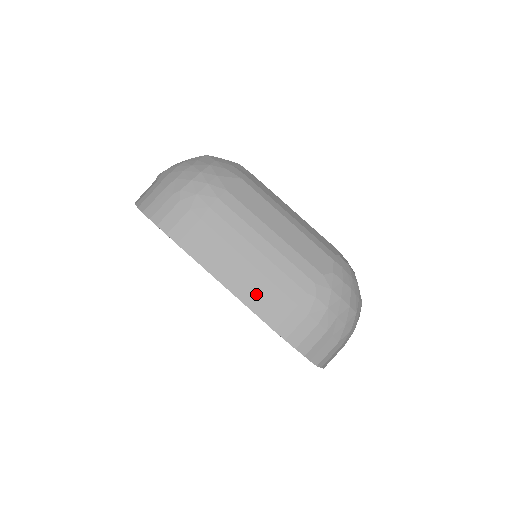
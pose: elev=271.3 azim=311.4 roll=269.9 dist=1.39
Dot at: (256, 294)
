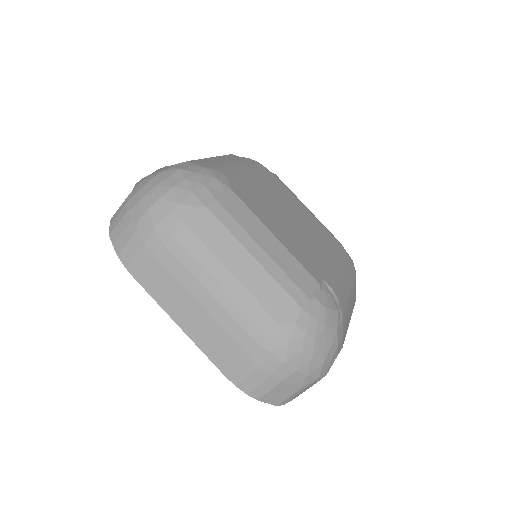
Dot at: (208, 337)
